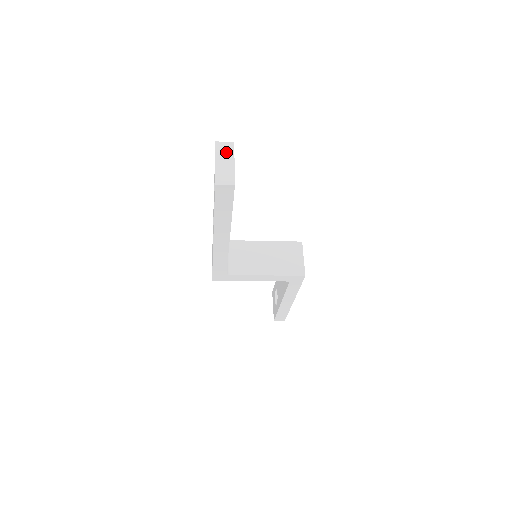
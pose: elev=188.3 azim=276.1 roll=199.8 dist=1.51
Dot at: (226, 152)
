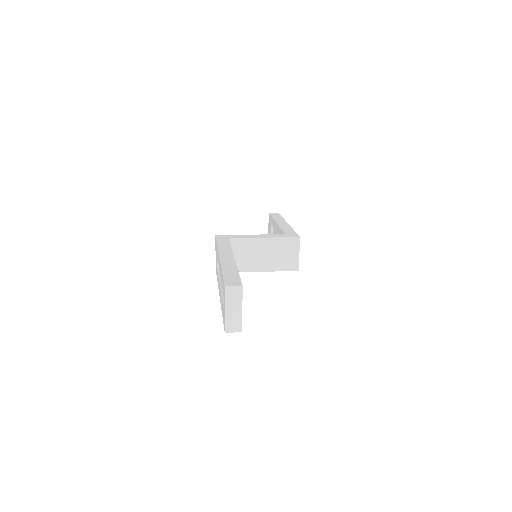
Dot at: (235, 298)
